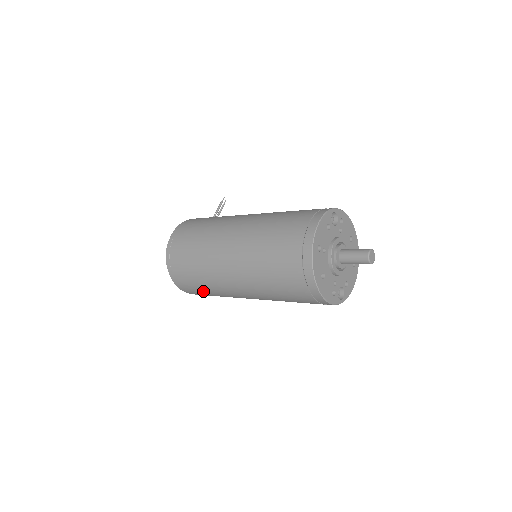
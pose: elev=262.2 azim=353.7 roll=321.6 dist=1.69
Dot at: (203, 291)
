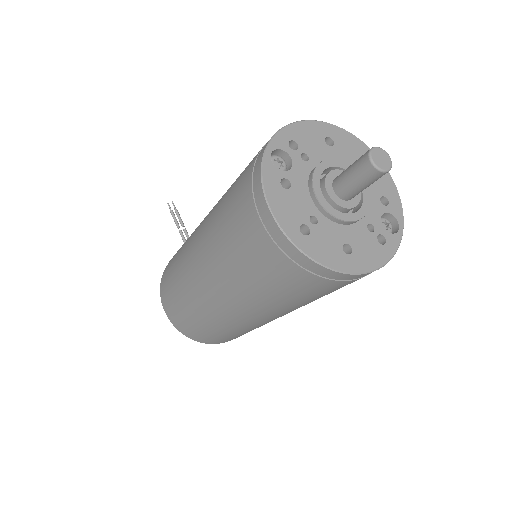
Dot at: occluded
